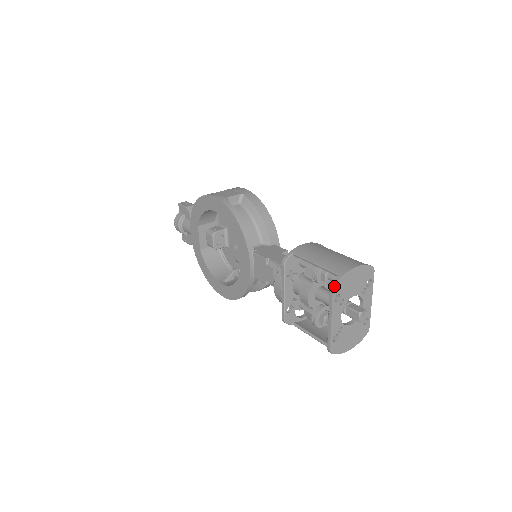
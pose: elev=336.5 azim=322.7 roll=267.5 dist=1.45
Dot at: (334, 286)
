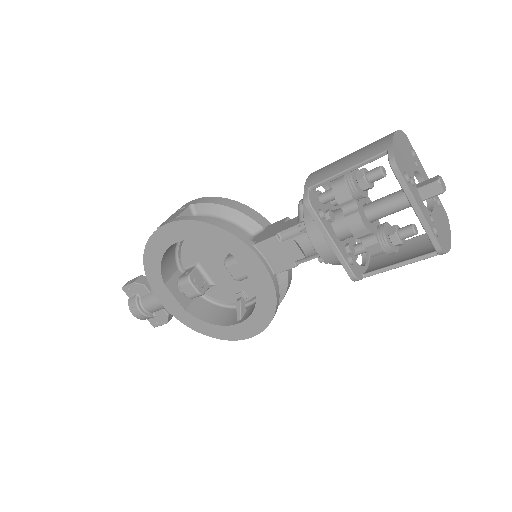
Dot at: (395, 162)
